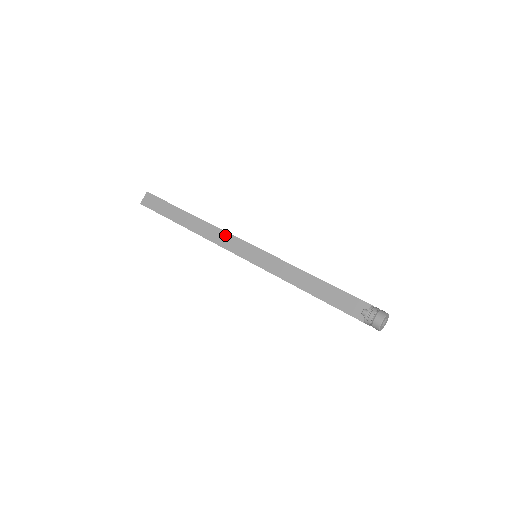
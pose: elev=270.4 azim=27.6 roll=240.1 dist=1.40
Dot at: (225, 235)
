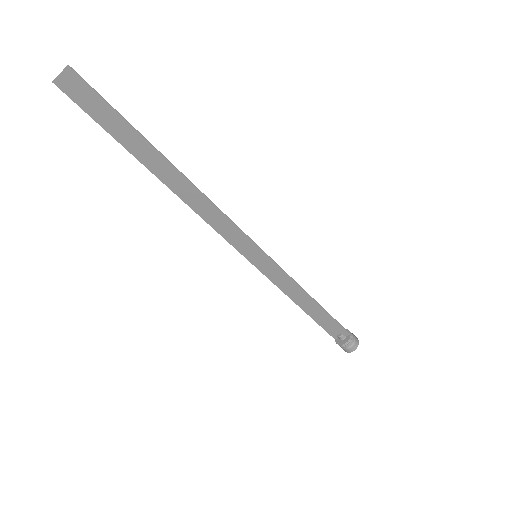
Dot at: (221, 217)
